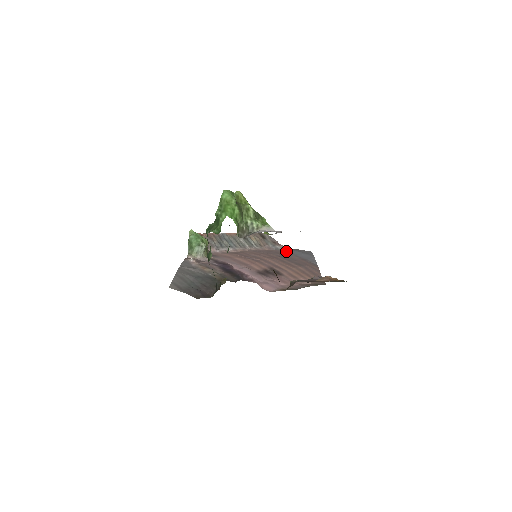
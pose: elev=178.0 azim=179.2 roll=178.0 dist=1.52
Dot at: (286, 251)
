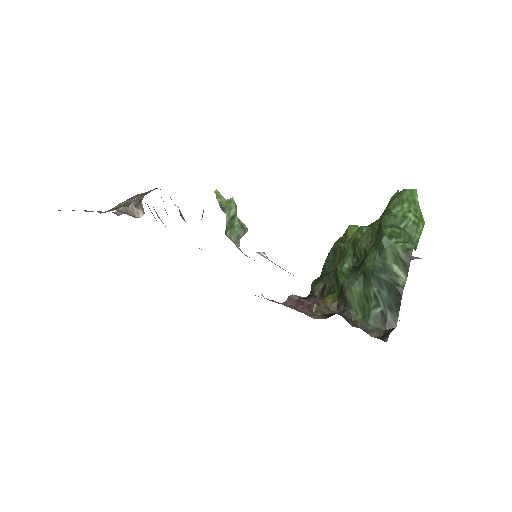
Dot at: occluded
